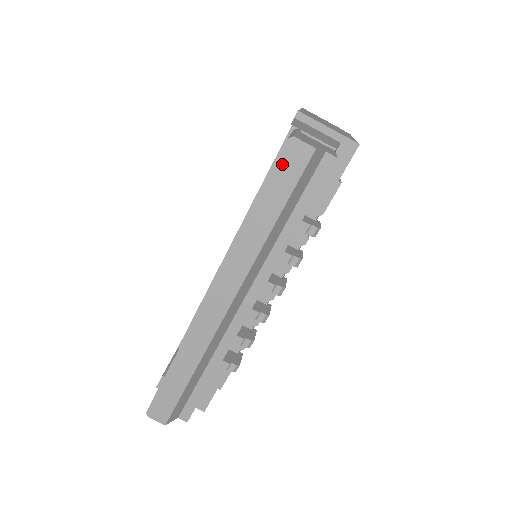
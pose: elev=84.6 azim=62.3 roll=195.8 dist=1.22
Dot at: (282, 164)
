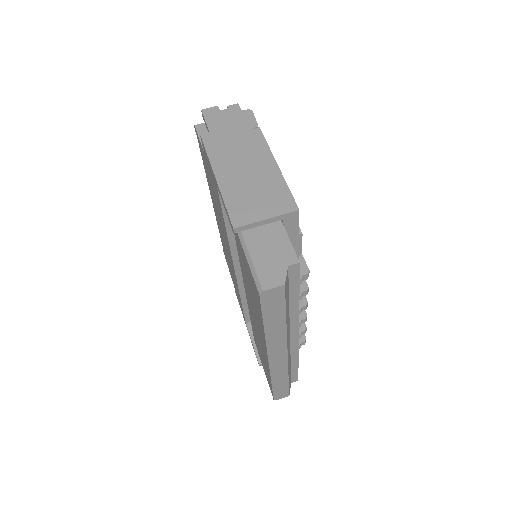
Dot at: (266, 303)
